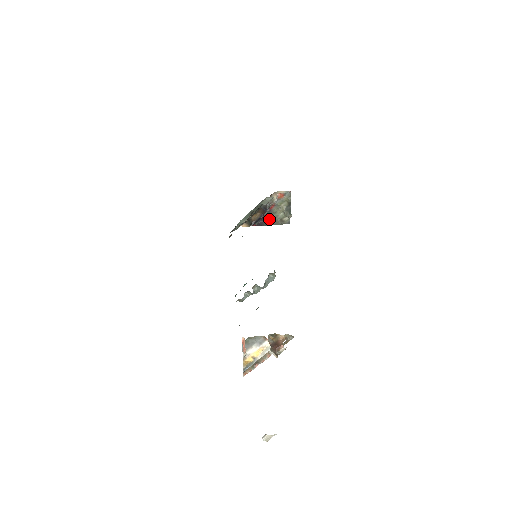
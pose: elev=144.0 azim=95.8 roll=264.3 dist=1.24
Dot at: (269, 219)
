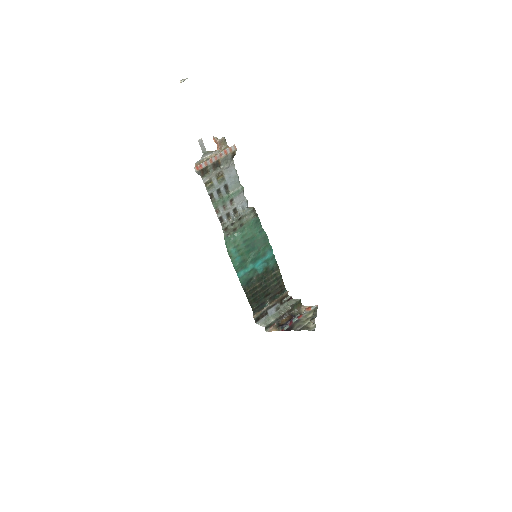
Dot at: (296, 326)
